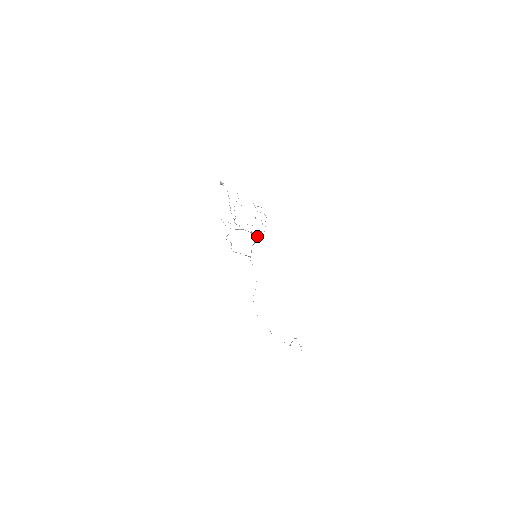
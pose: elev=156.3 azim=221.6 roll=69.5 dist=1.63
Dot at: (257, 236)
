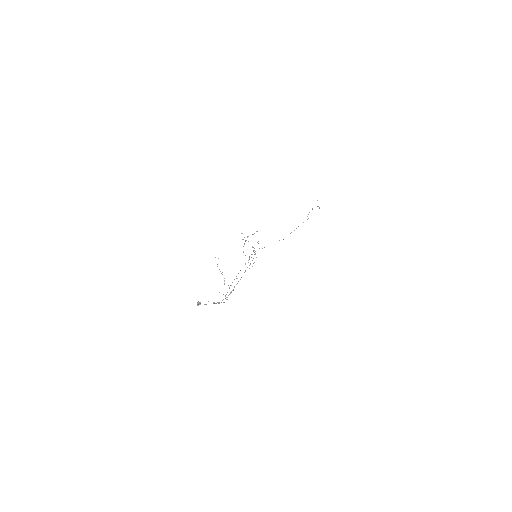
Dot at: occluded
